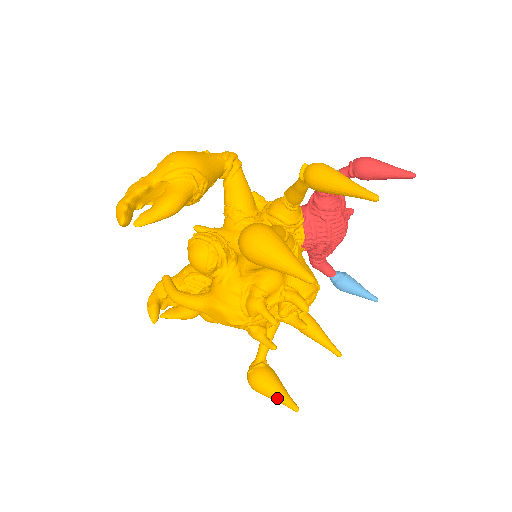
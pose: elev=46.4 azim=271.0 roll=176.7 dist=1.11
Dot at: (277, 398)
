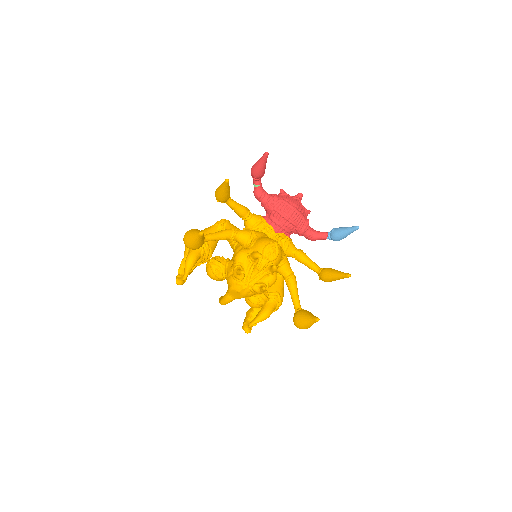
Dot at: (307, 322)
